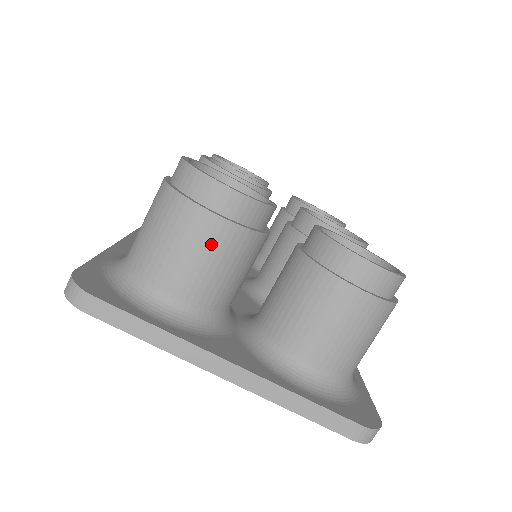
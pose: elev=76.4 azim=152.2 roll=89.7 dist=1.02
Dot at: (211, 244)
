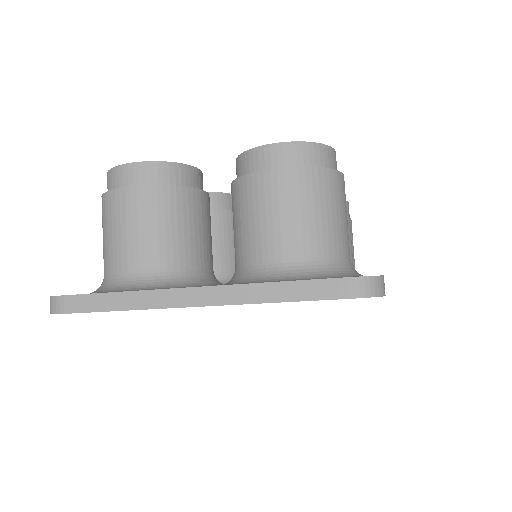
Dot at: (142, 211)
